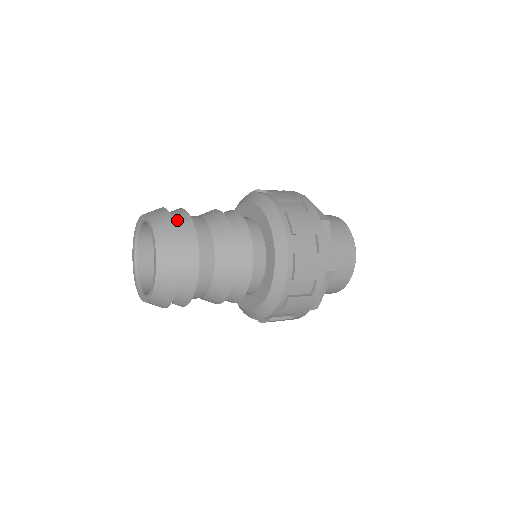
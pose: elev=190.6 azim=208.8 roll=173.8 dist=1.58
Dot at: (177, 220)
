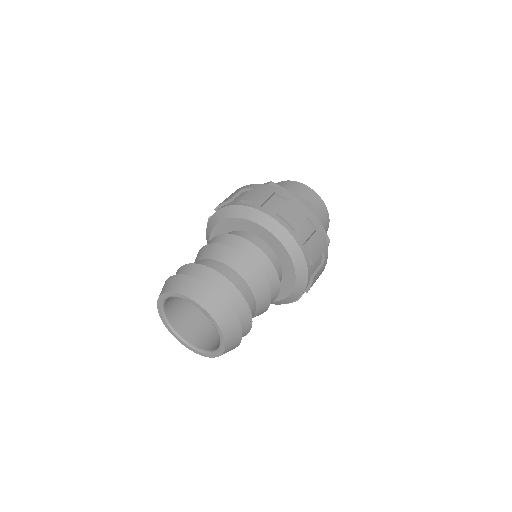
Dot at: occluded
